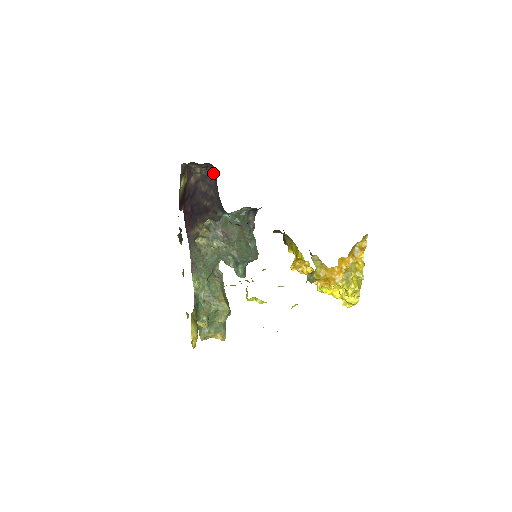
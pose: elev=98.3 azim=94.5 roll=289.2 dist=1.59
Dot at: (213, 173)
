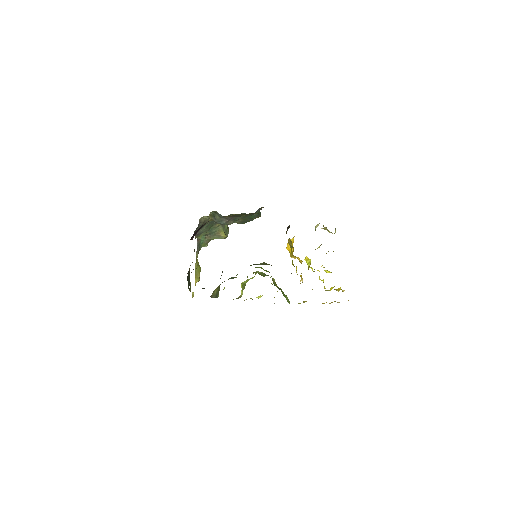
Dot at: (224, 232)
